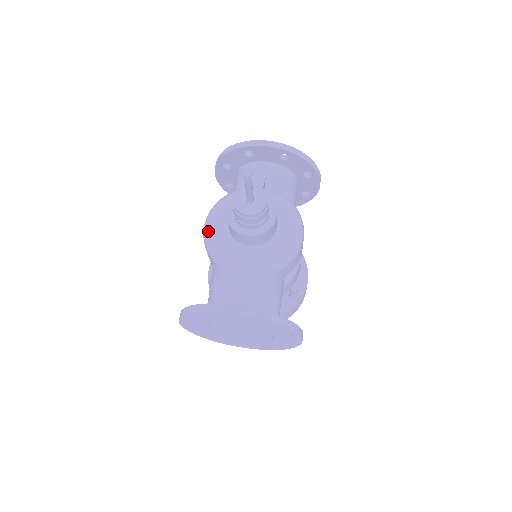
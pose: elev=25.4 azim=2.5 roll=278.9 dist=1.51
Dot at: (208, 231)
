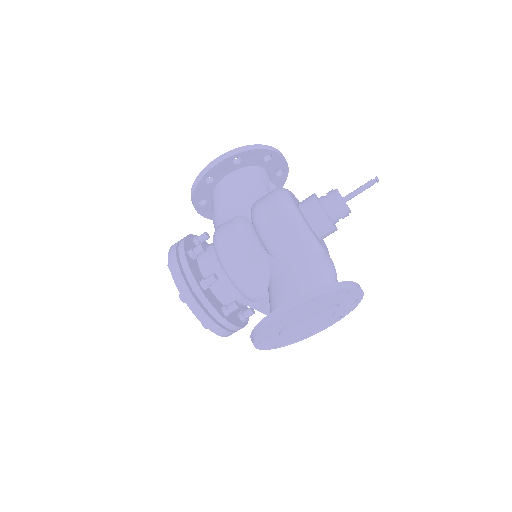
Dot at: (300, 217)
